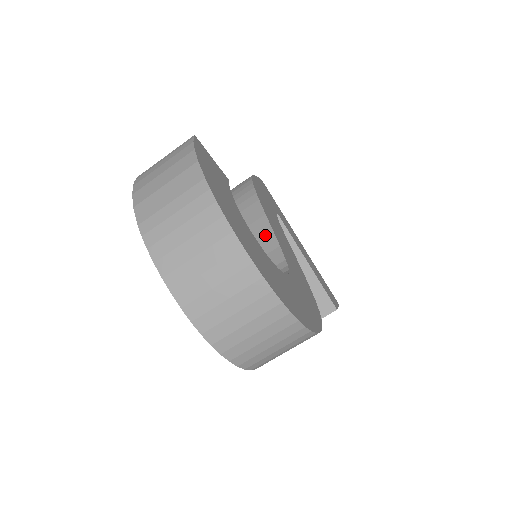
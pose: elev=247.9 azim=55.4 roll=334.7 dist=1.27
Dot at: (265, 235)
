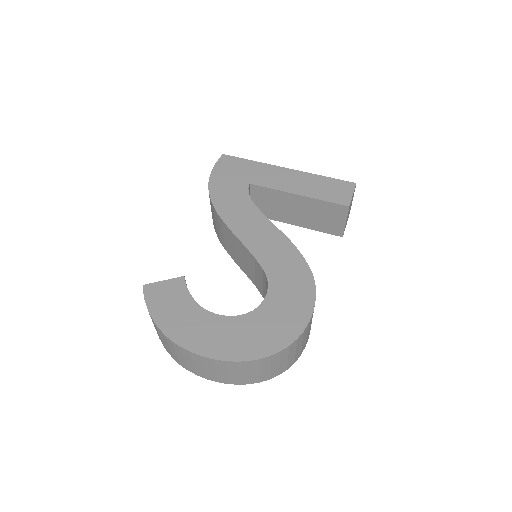
Dot at: (244, 250)
